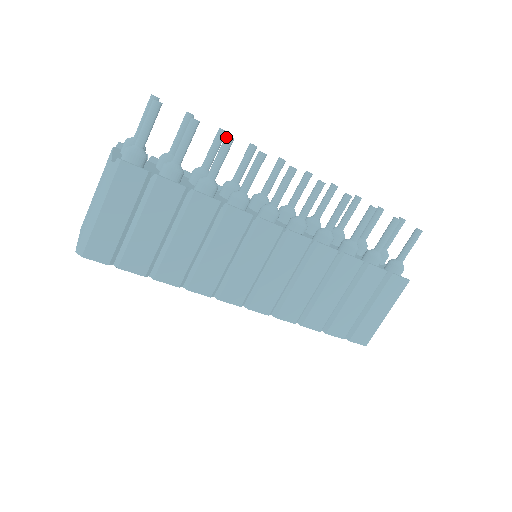
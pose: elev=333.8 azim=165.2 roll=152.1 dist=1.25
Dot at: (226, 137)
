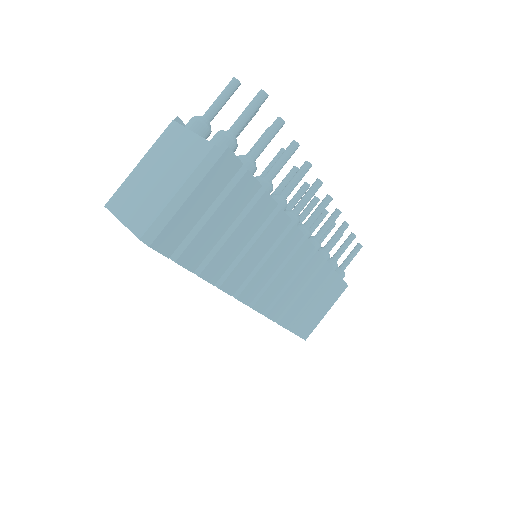
Dot at: (295, 143)
